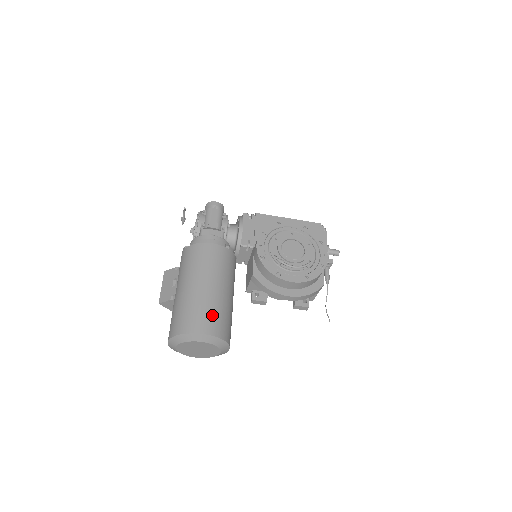
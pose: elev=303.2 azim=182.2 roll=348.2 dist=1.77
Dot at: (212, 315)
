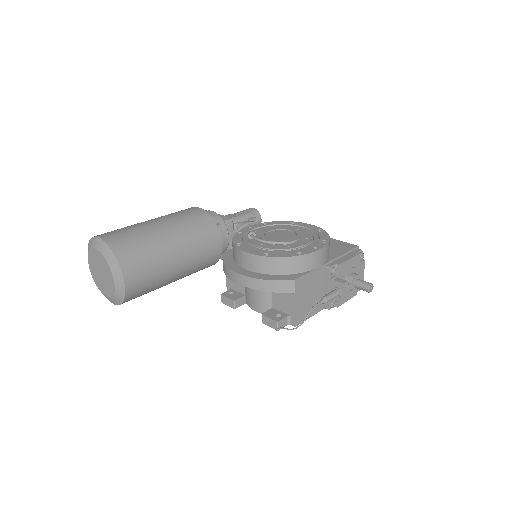
Dot at: (127, 234)
